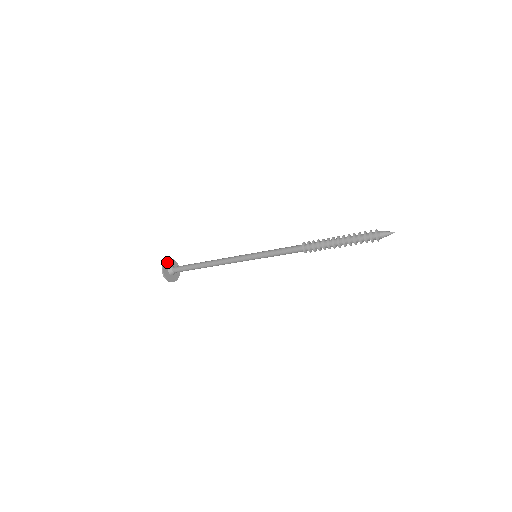
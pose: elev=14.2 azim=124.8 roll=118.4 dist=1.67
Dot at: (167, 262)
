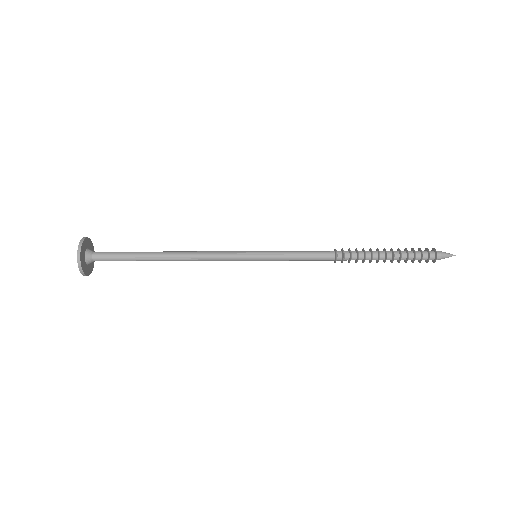
Dot at: (81, 256)
